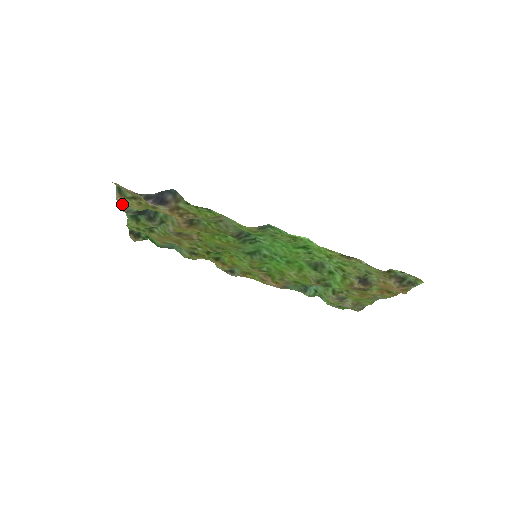
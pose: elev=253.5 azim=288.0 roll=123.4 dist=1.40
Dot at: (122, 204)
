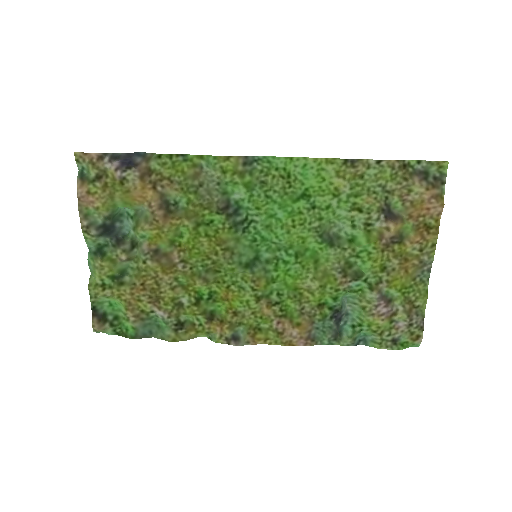
Dot at: (84, 208)
